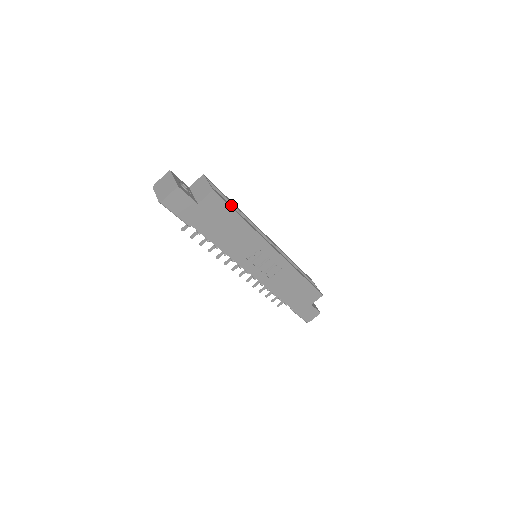
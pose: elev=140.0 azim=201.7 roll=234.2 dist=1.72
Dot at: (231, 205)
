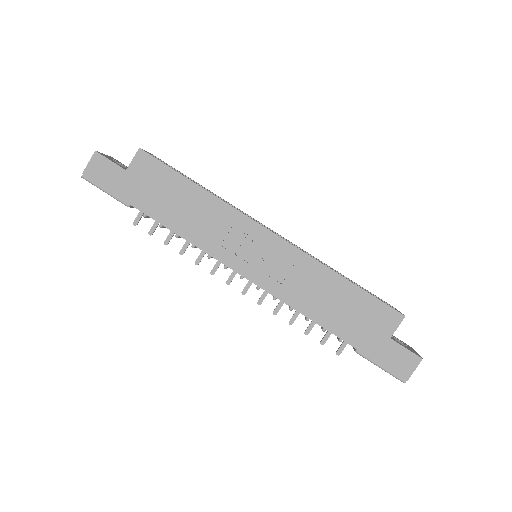
Dot at: occluded
